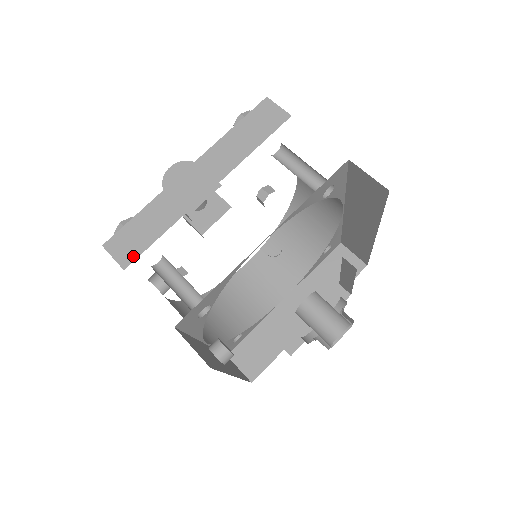
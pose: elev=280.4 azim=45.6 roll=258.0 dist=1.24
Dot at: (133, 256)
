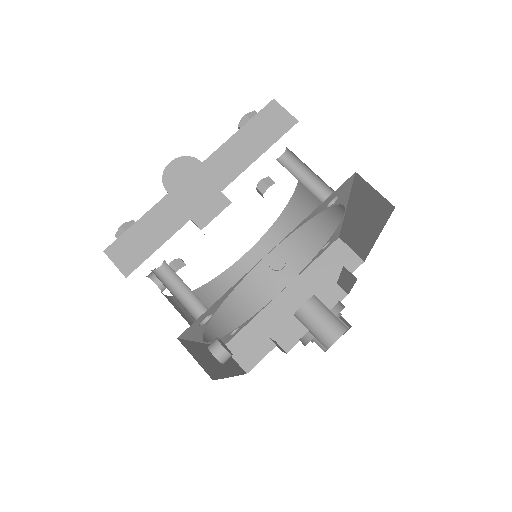
Dot at: (135, 264)
